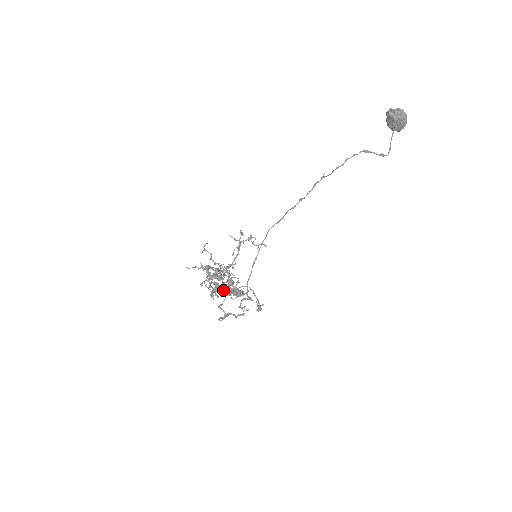
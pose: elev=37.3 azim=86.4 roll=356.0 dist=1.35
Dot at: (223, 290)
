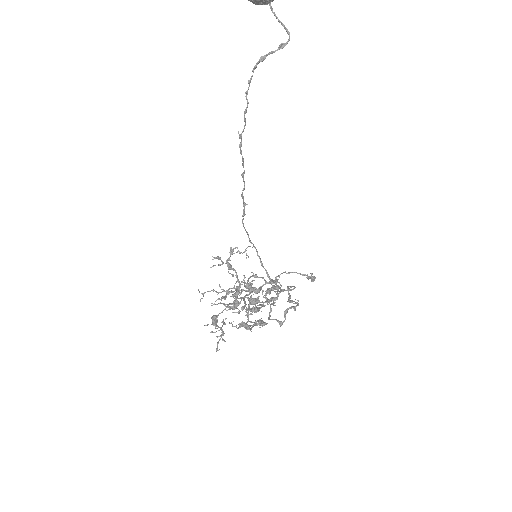
Dot at: occluded
